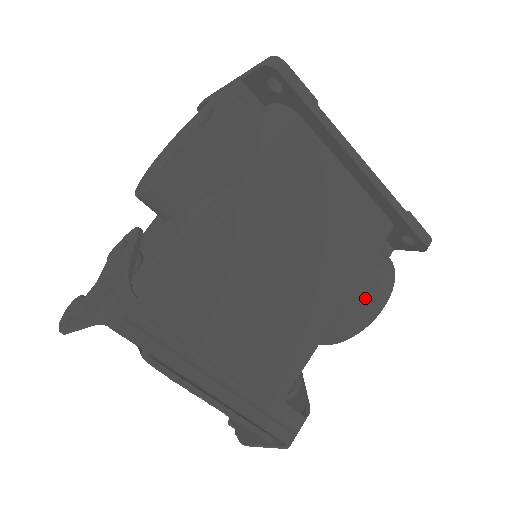
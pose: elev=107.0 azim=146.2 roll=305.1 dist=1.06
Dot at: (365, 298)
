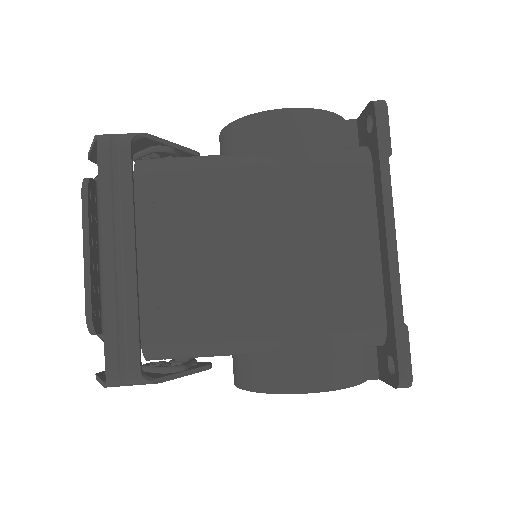
Dot at: (298, 362)
